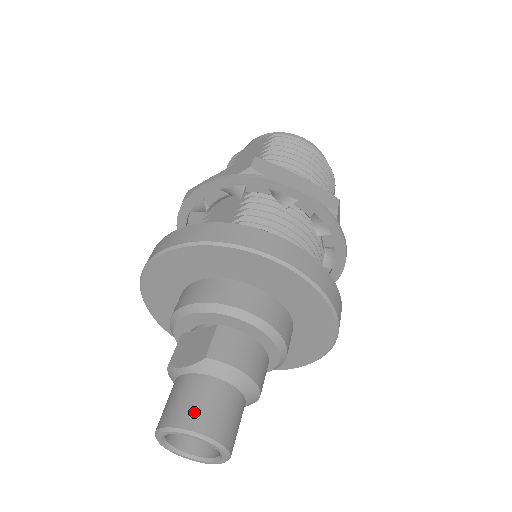
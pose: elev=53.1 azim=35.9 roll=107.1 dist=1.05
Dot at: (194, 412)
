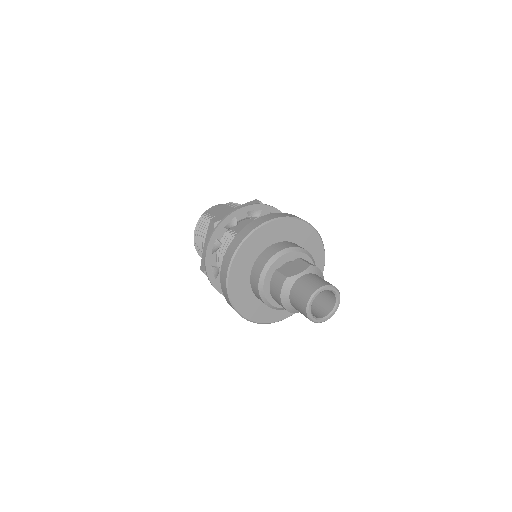
Dot at: (326, 281)
